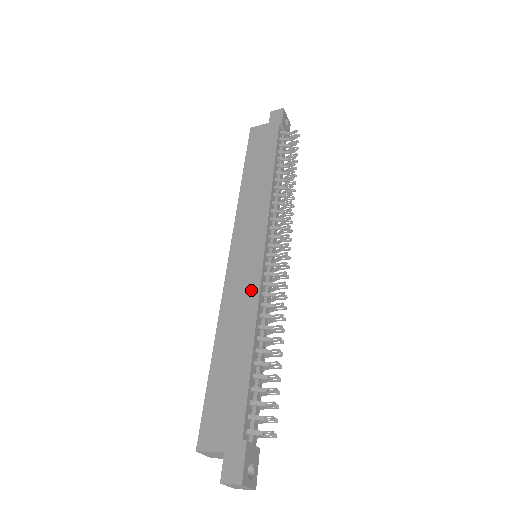
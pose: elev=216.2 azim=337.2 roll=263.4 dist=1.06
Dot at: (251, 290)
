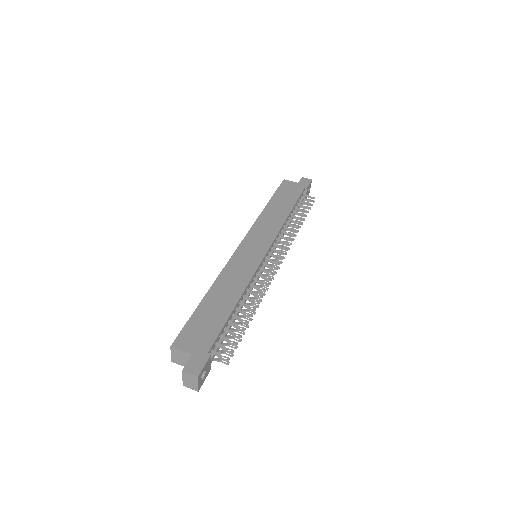
Dot at: (248, 272)
